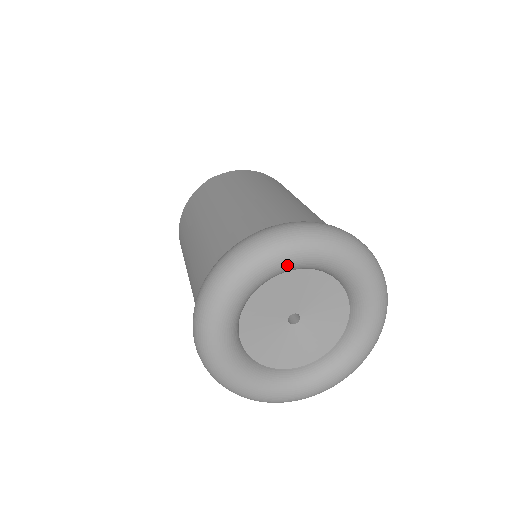
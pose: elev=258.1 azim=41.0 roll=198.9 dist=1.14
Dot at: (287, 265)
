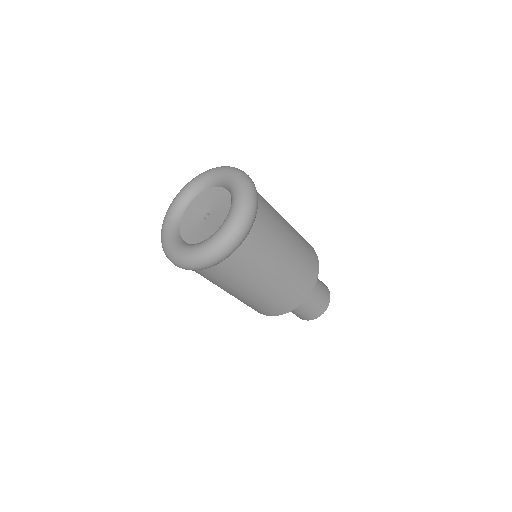
Dot at: (178, 202)
